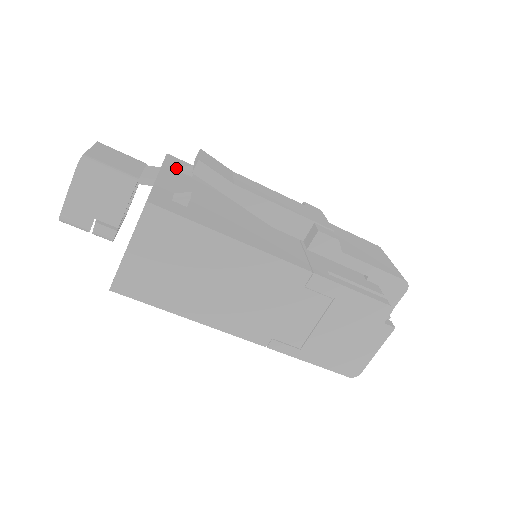
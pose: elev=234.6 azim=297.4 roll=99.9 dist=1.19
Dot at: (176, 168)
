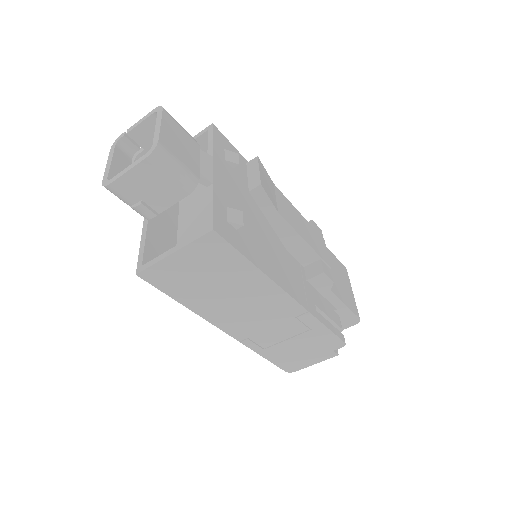
Dot at: (222, 154)
